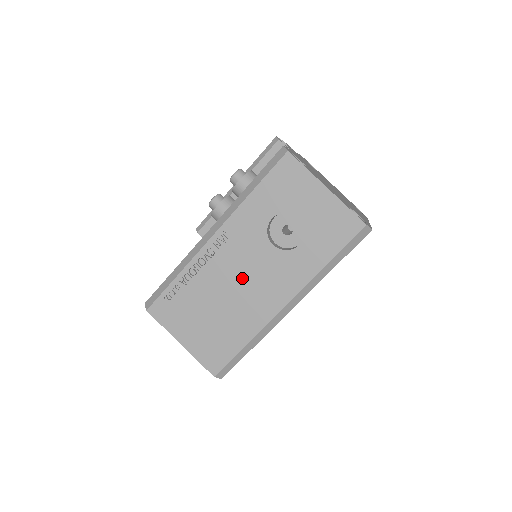
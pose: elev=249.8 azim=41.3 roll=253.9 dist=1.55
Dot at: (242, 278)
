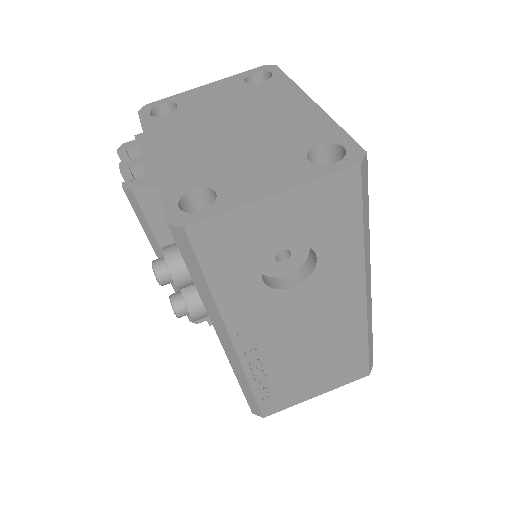
Dot at: (303, 329)
